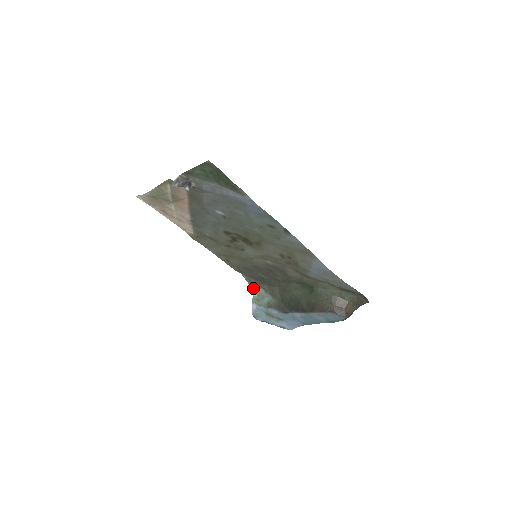
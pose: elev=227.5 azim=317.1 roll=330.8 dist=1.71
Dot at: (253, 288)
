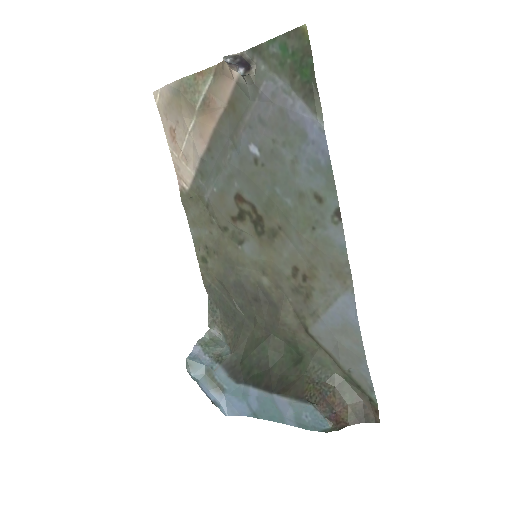
Dot at: (210, 326)
